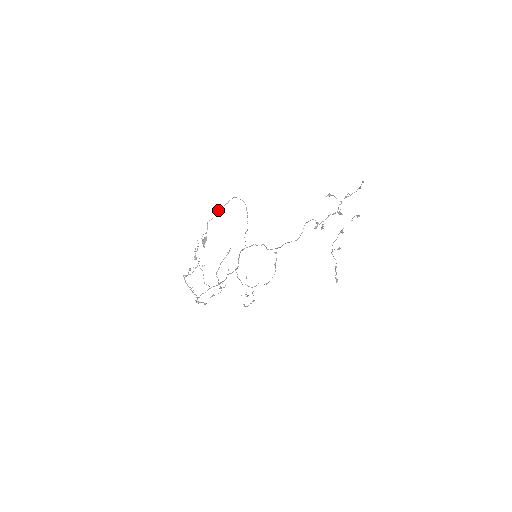
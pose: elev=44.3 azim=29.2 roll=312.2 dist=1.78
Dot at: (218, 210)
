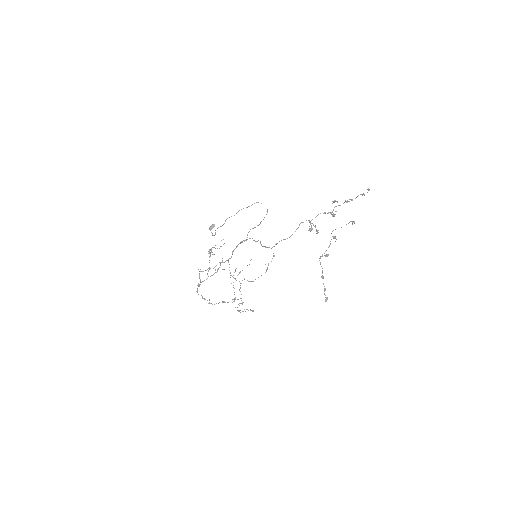
Dot at: occluded
